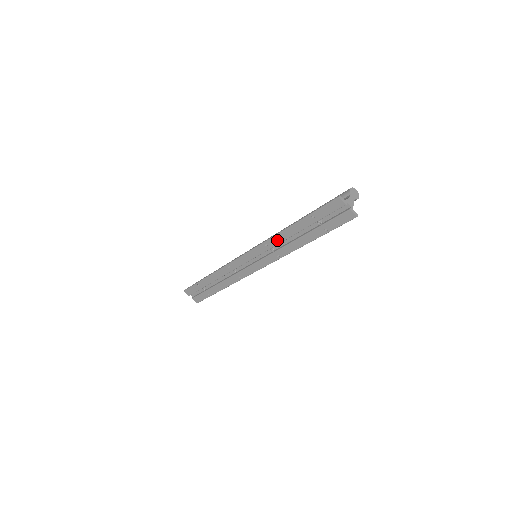
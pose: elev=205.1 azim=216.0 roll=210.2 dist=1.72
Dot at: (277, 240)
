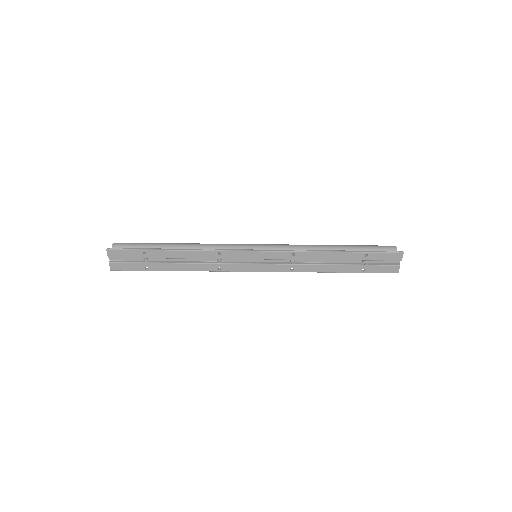
Dot at: (310, 256)
